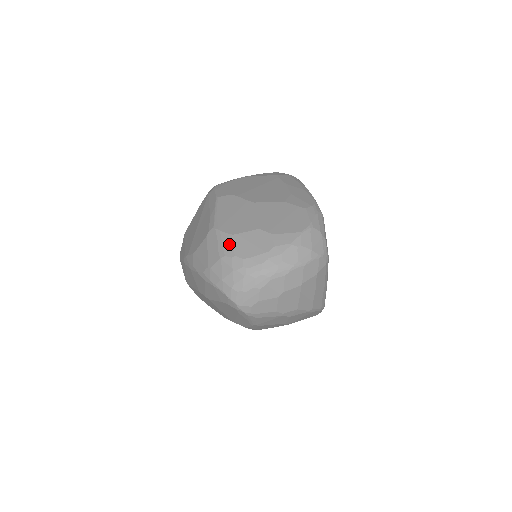
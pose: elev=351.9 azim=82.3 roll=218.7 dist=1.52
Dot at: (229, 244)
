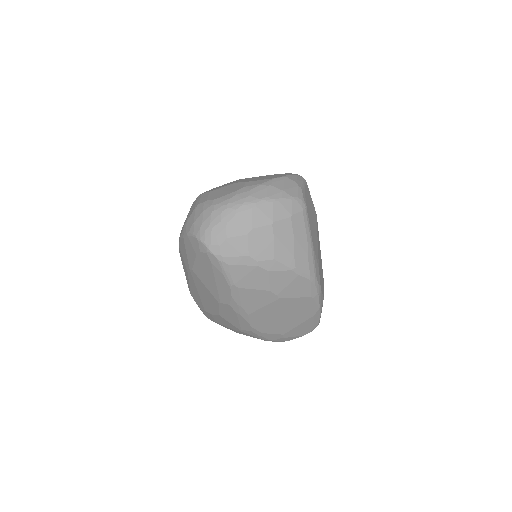
Dot at: (205, 196)
